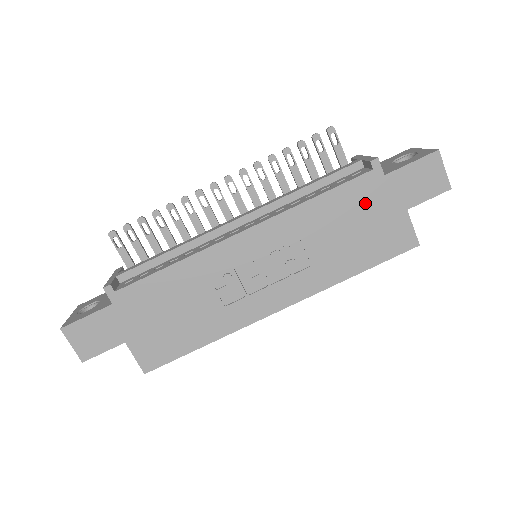
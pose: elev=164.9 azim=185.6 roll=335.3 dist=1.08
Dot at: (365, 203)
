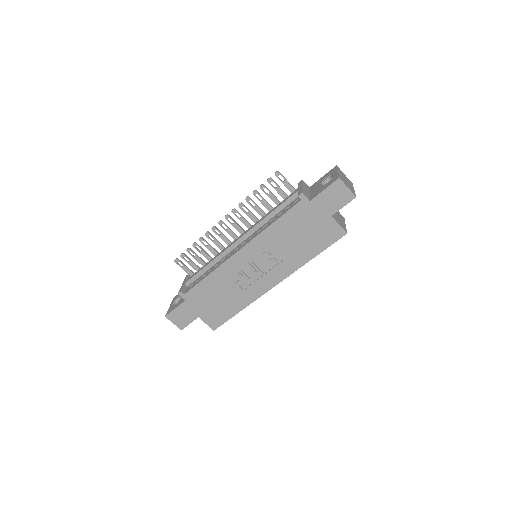
Dot at: (304, 219)
